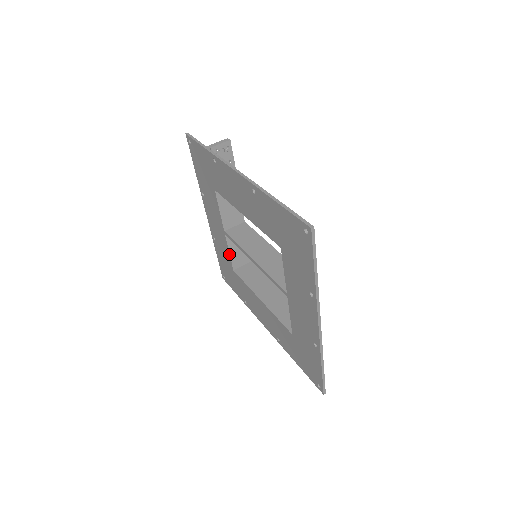
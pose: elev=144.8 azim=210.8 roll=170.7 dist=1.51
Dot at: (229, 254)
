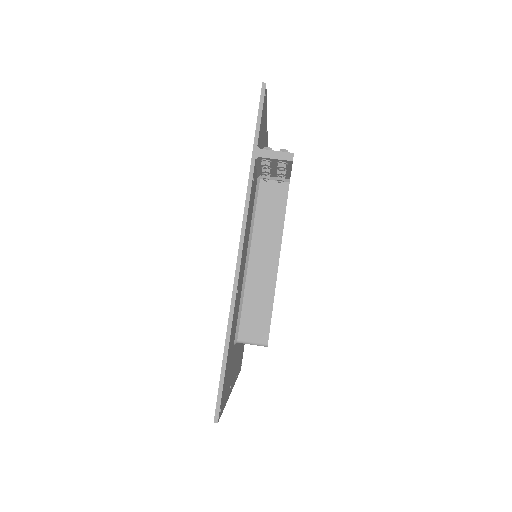
Dot at: occluded
